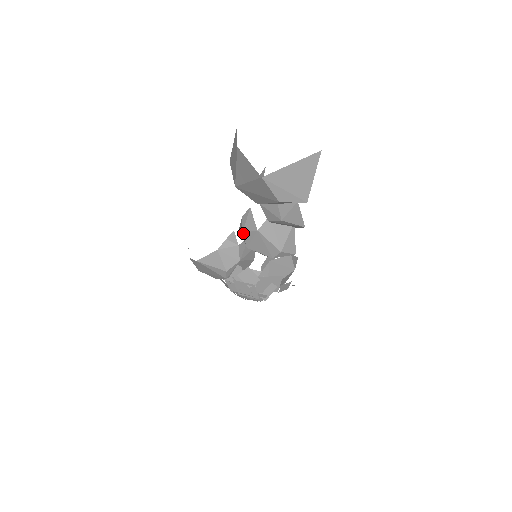
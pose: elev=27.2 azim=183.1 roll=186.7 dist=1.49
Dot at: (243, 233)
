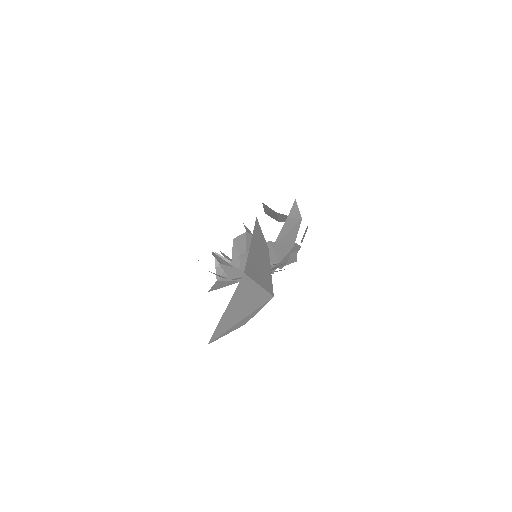
Dot at: occluded
